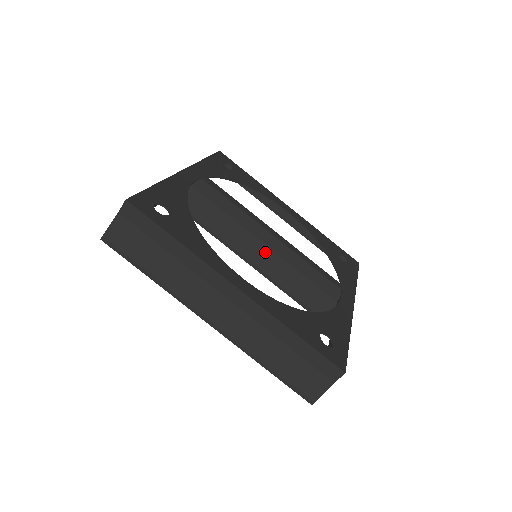
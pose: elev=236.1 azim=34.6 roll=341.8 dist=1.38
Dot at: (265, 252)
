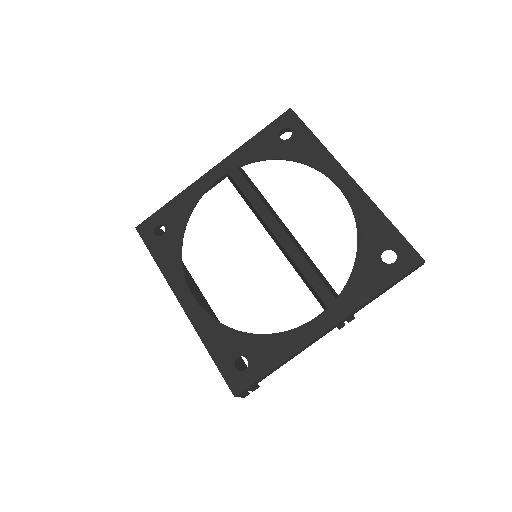
Dot at: (281, 246)
